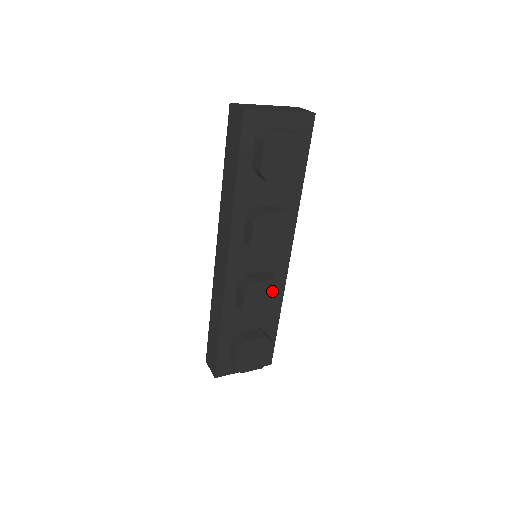
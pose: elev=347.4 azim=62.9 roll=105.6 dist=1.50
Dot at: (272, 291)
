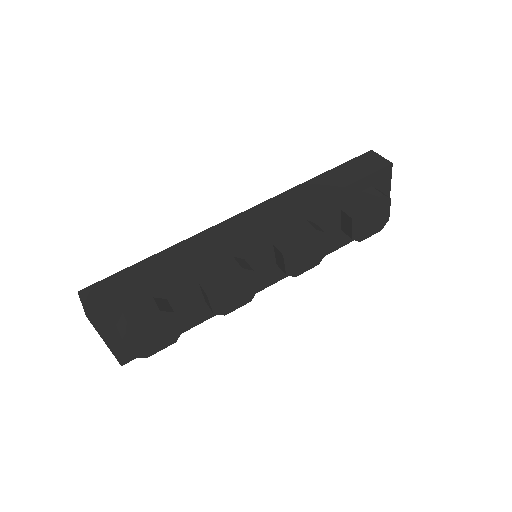
Dot at: (243, 296)
